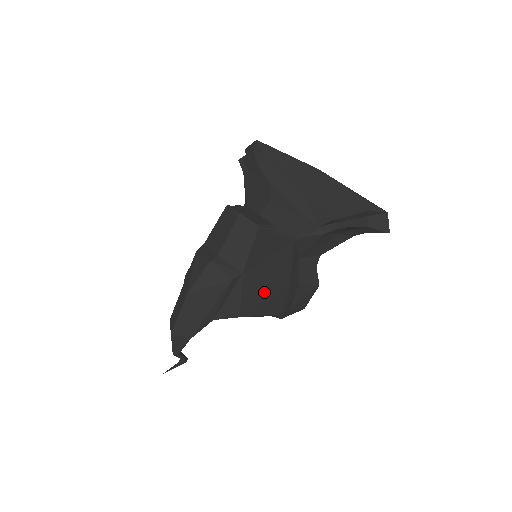
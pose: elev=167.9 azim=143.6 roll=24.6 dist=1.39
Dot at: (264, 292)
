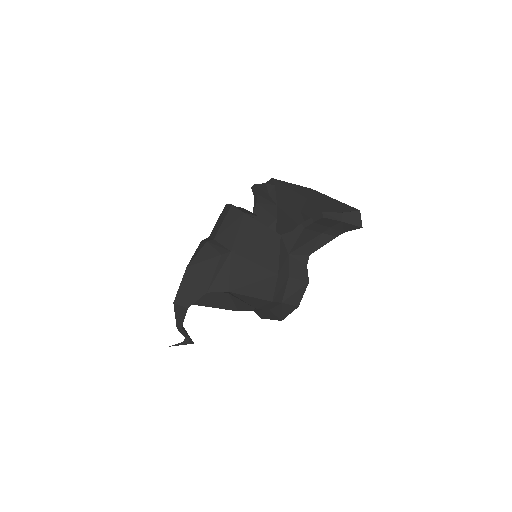
Dot at: (252, 274)
